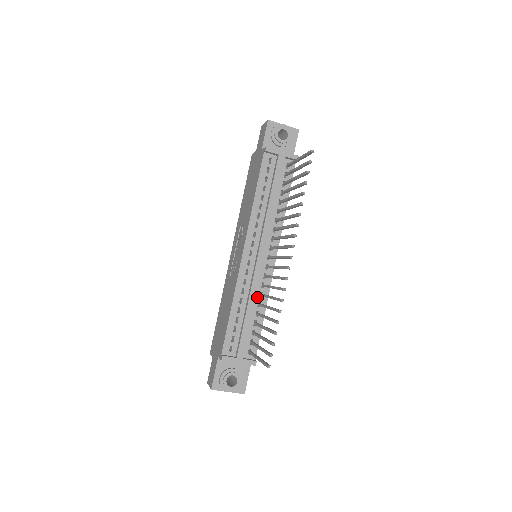
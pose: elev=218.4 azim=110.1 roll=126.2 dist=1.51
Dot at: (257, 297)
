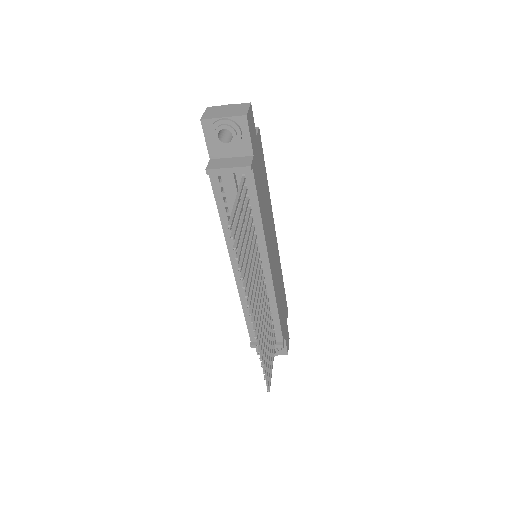
Dot at: occluded
